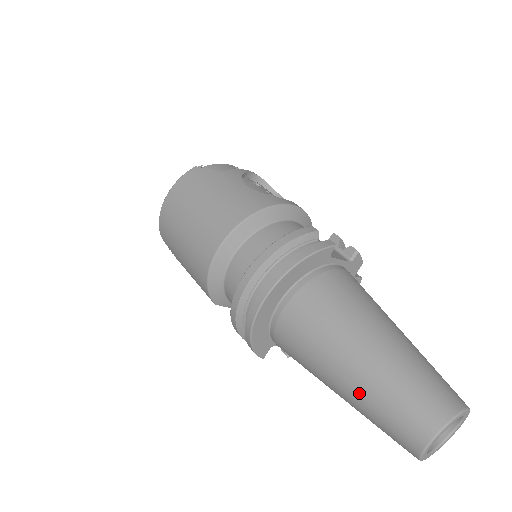
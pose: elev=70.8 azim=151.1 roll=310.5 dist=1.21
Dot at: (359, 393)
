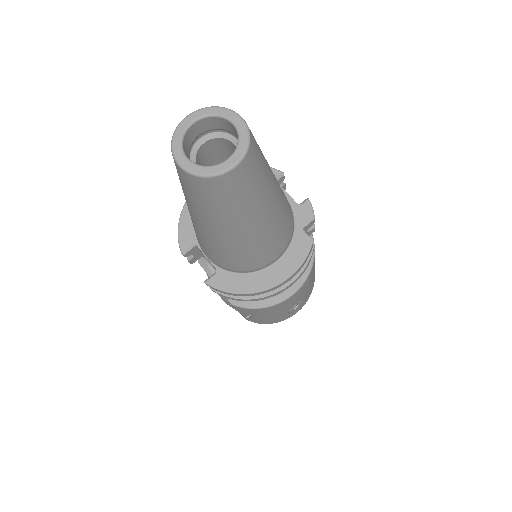
Dot at: occluded
